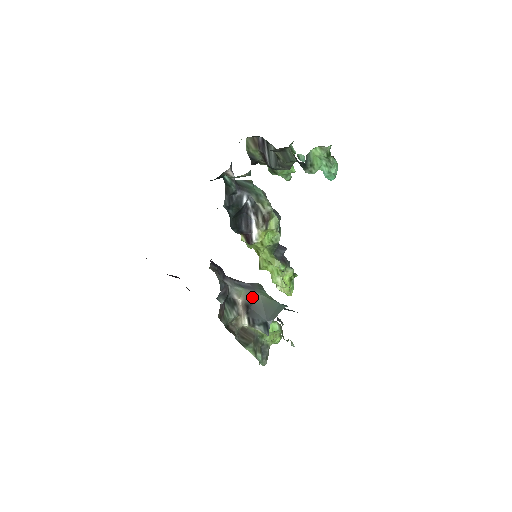
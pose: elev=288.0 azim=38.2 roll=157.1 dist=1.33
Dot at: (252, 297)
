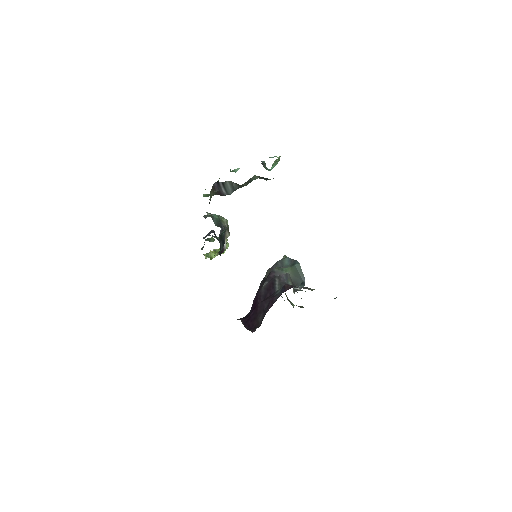
Dot at: (290, 279)
